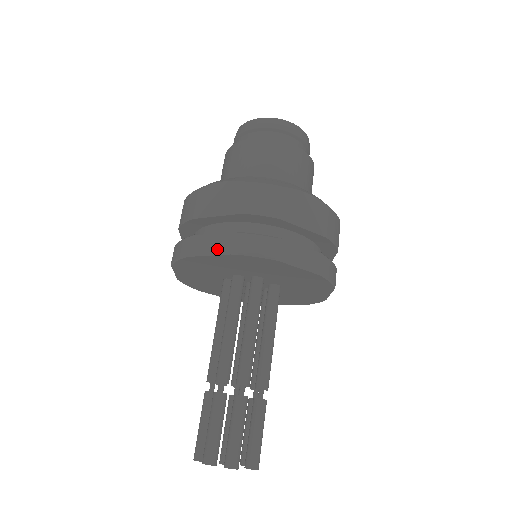
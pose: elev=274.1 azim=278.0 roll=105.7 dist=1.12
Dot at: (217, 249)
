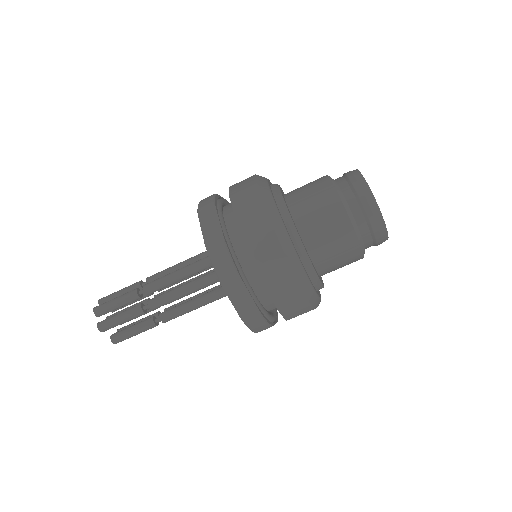
Dot at: (207, 233)
